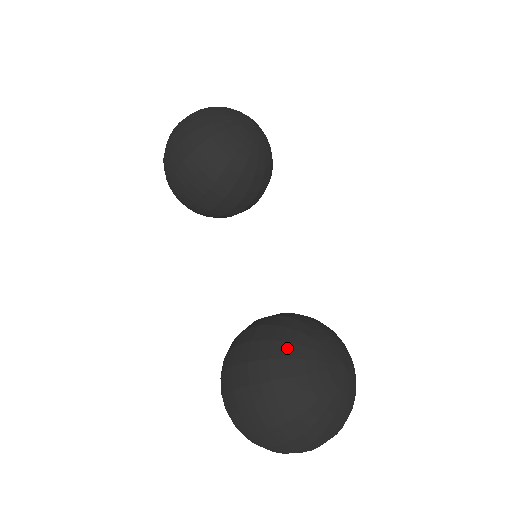
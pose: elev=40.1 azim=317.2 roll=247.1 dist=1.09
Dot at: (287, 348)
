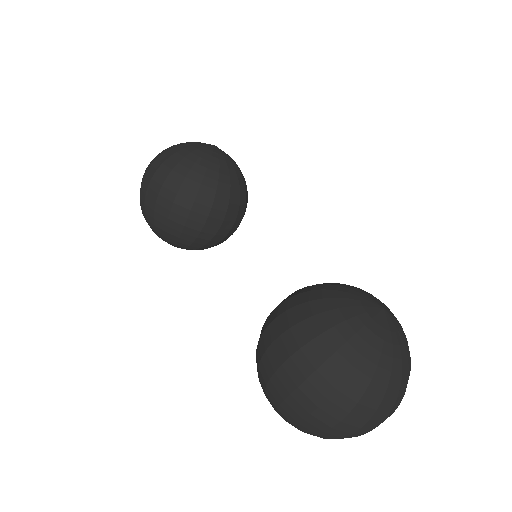
Dot at: (315, 305)
